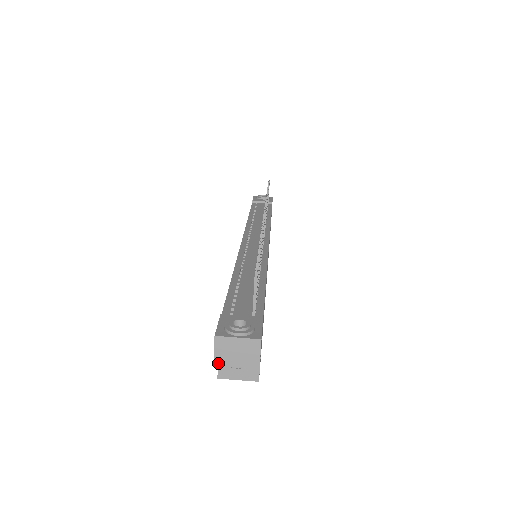
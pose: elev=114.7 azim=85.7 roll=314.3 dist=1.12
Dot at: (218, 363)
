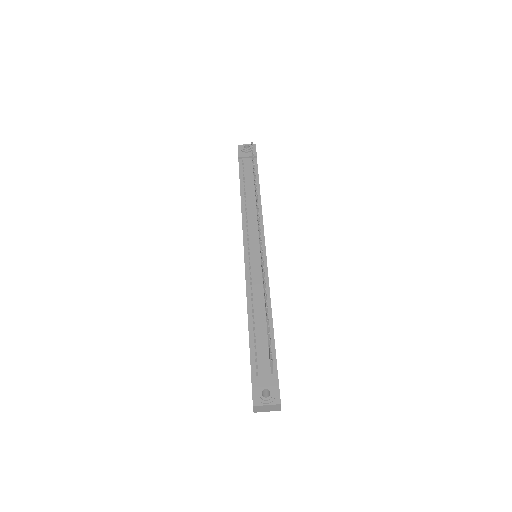
Dot at: (256, 412)
